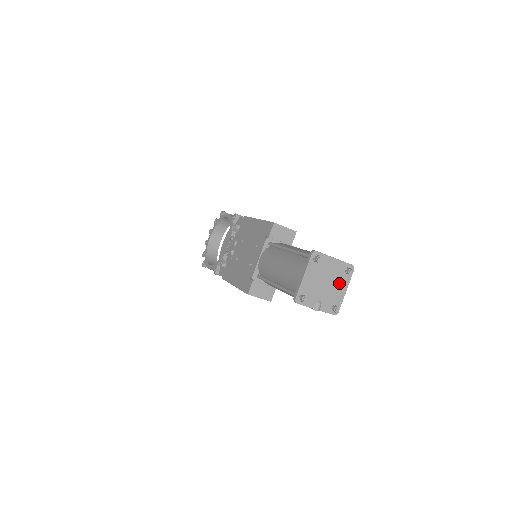
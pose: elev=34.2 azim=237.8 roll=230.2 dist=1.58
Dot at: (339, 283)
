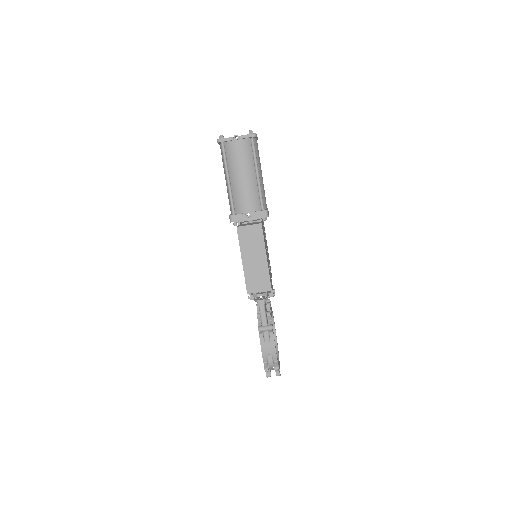
Dot at: occluded
